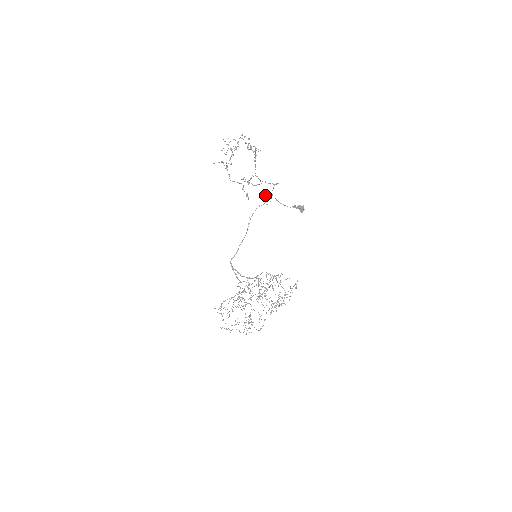
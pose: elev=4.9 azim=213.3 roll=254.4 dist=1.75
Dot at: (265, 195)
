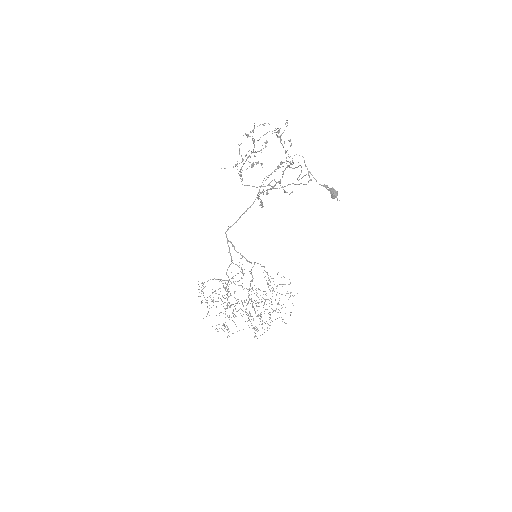
Dot at: occluded
